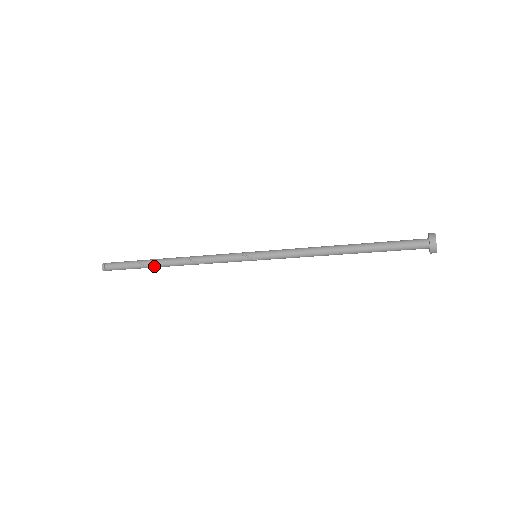
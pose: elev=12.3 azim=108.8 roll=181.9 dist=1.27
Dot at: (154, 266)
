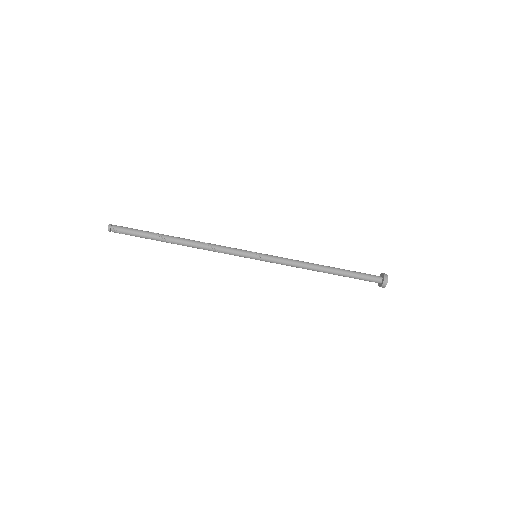
Dot at: (163, 236)
